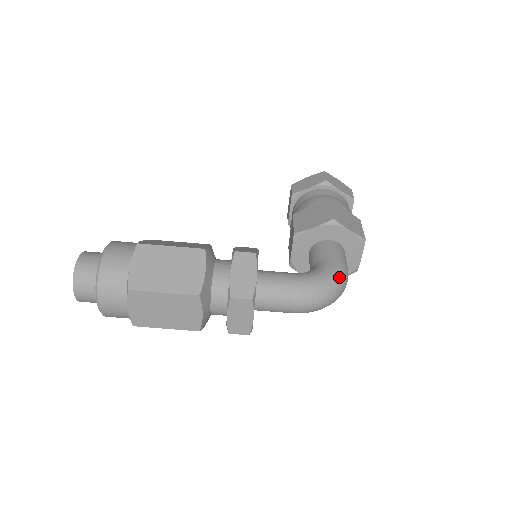
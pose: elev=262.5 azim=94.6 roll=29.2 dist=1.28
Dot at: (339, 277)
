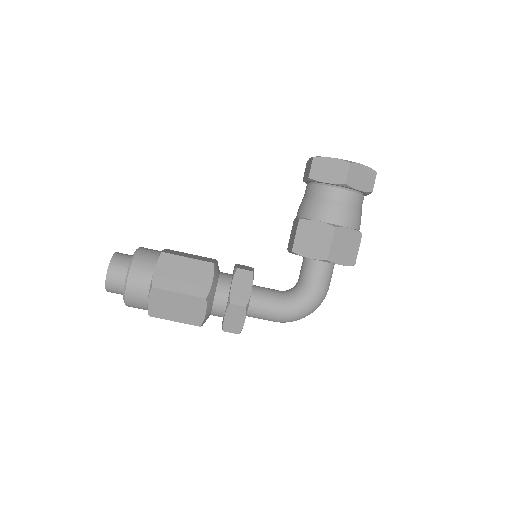
Dot at: (315, 306)
